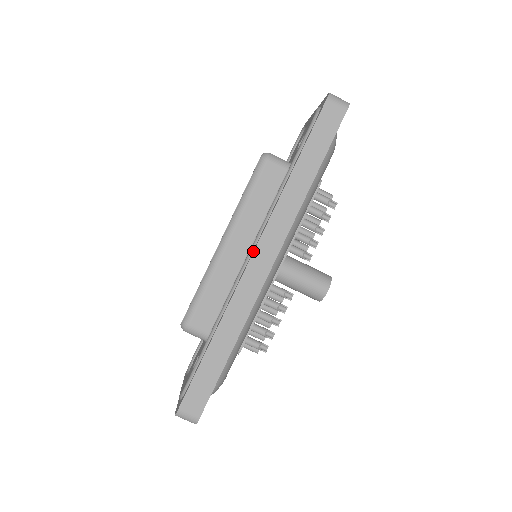
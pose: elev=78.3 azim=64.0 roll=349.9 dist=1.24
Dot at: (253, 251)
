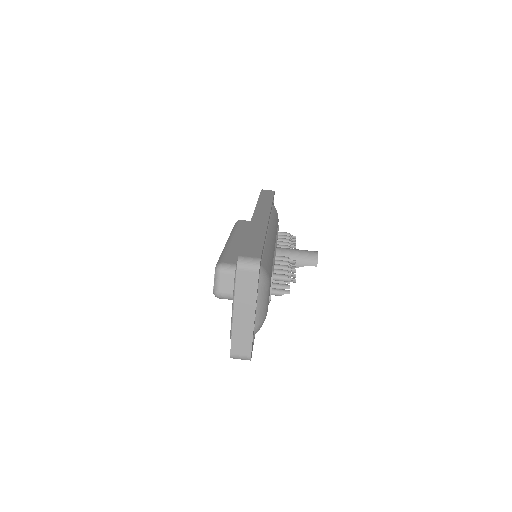
Dot at: (253, 214)
